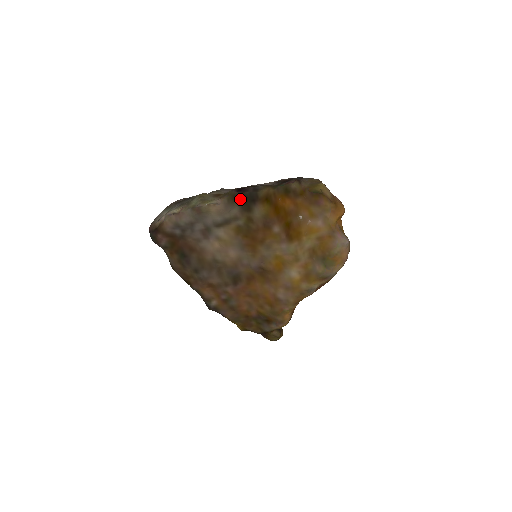
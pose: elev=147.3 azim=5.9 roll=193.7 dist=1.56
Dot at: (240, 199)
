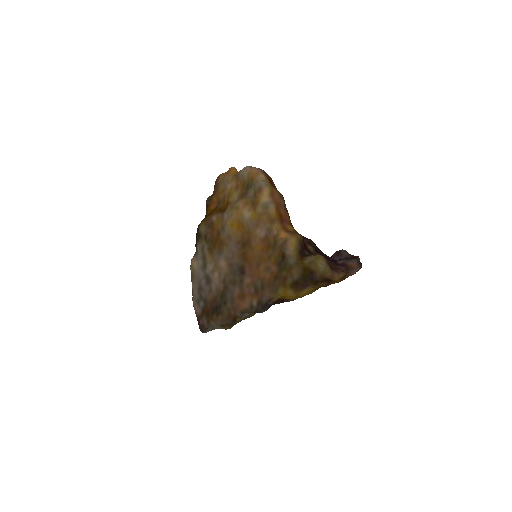
Dot at: (196, 241)
